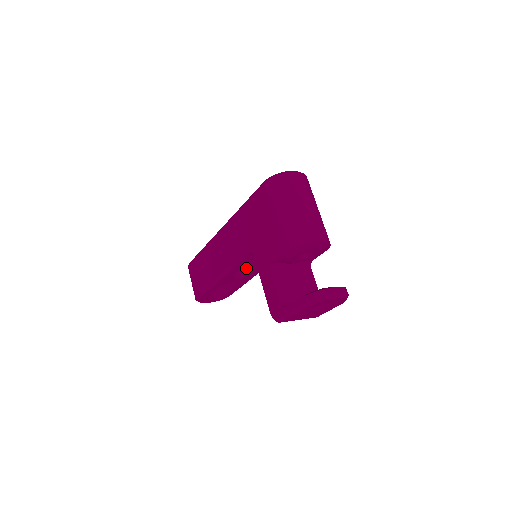
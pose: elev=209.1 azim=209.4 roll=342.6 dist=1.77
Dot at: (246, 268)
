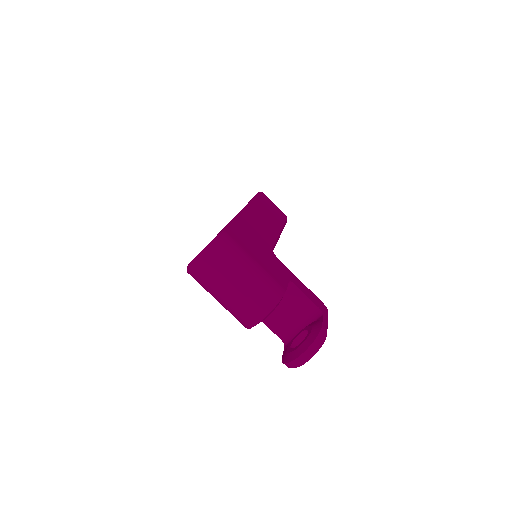
Dot at: occluded
